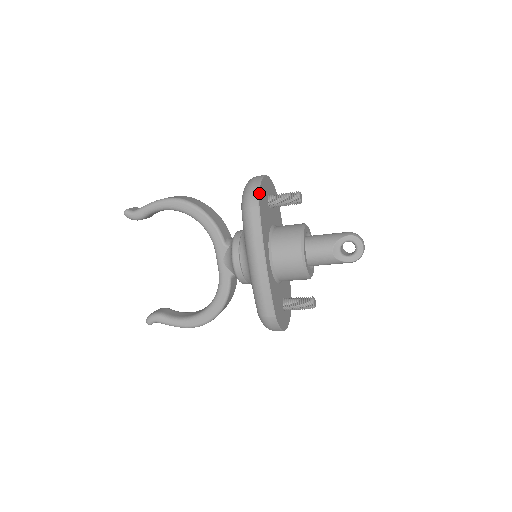
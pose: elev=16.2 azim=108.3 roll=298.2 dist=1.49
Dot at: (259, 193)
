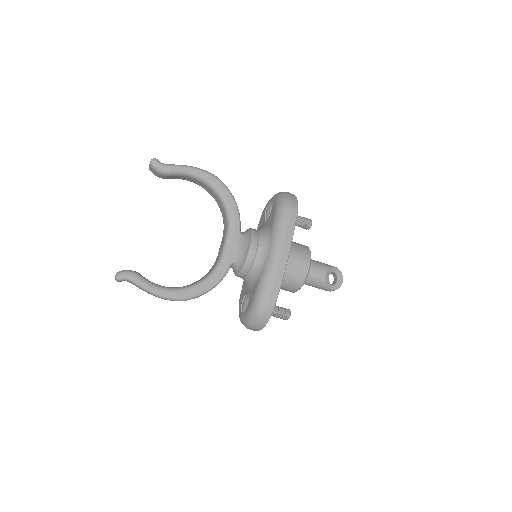
Dot at: occluded
